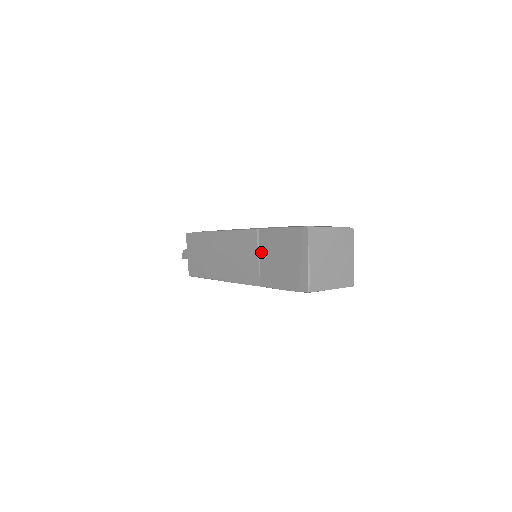
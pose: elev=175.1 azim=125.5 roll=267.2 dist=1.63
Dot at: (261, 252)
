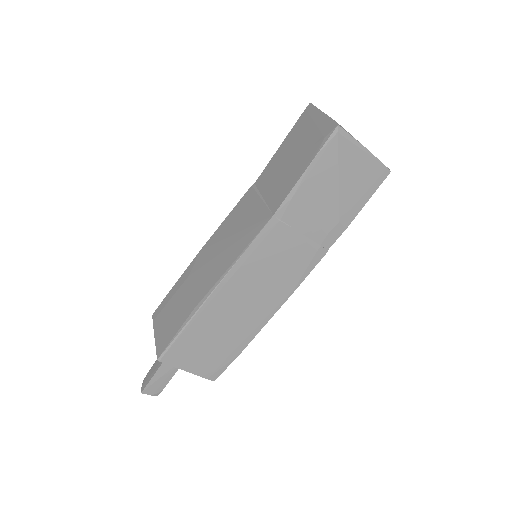
Dot at: (264, 191)
